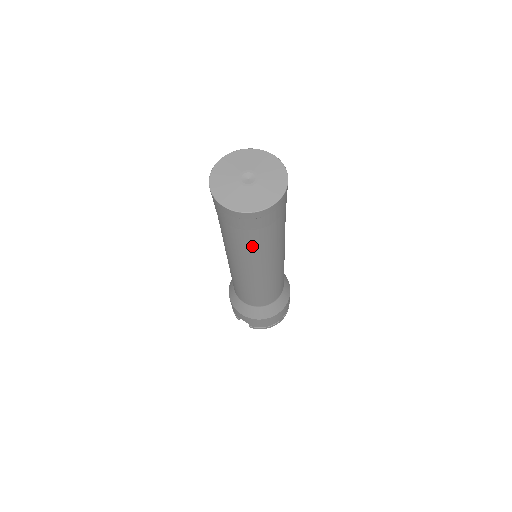
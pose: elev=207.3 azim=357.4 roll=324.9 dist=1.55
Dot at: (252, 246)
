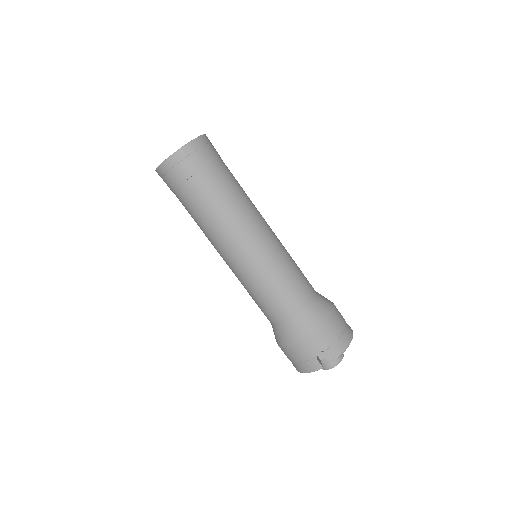
Dot at: (225, 189)
